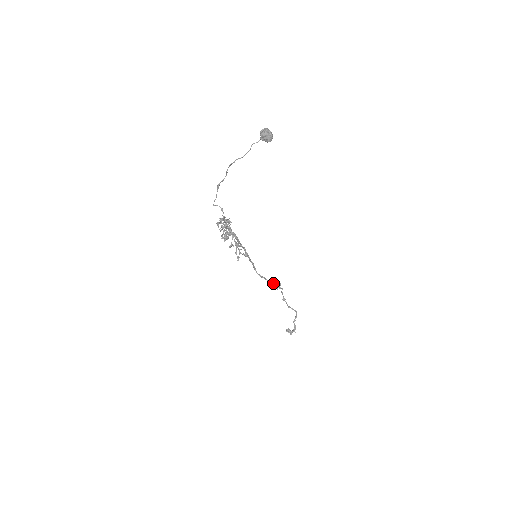
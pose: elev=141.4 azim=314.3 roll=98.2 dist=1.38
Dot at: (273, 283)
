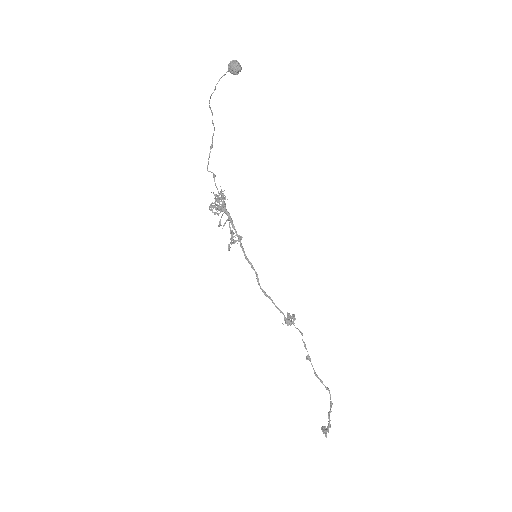
Dot at: (288, 317)
